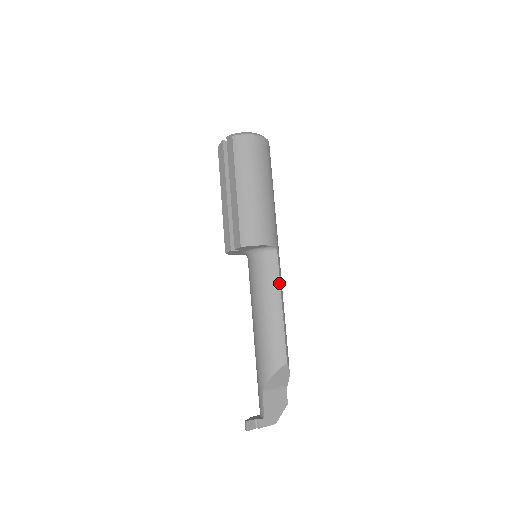
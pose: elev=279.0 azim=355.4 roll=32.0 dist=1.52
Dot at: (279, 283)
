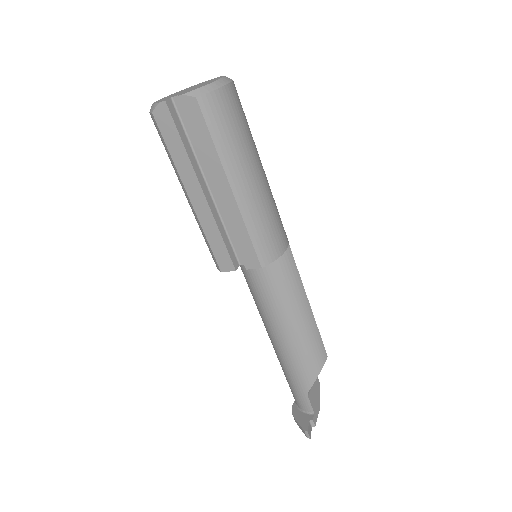
Dot at: (301, 281)
